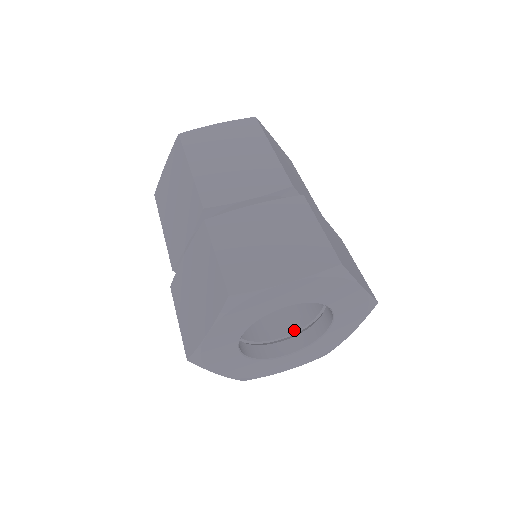
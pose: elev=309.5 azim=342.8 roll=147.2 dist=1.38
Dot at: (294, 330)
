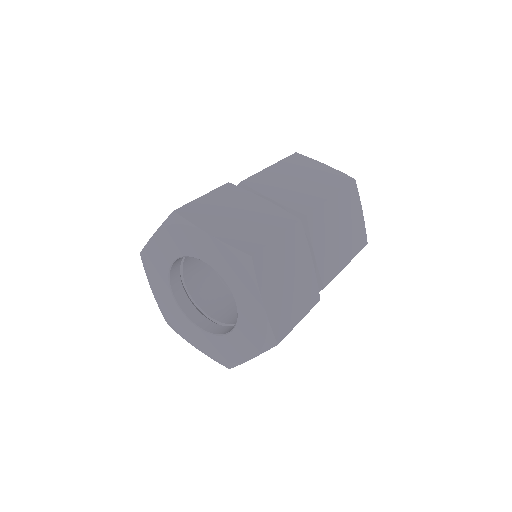
Dot at: (223, 321)
